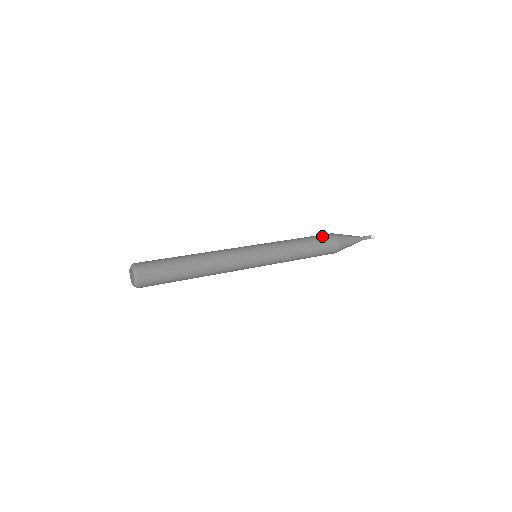
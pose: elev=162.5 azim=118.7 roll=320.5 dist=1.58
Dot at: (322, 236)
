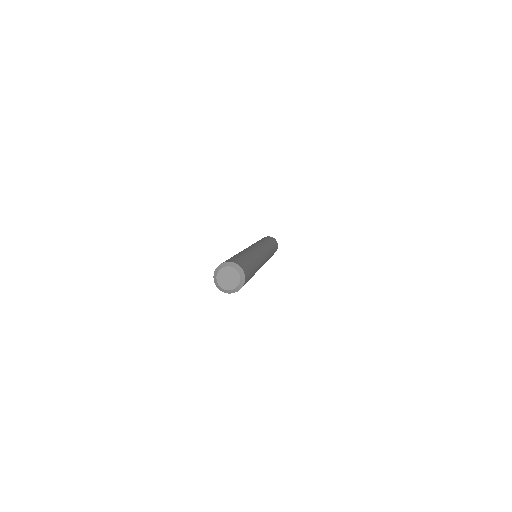
Dot at: (266, 237)
